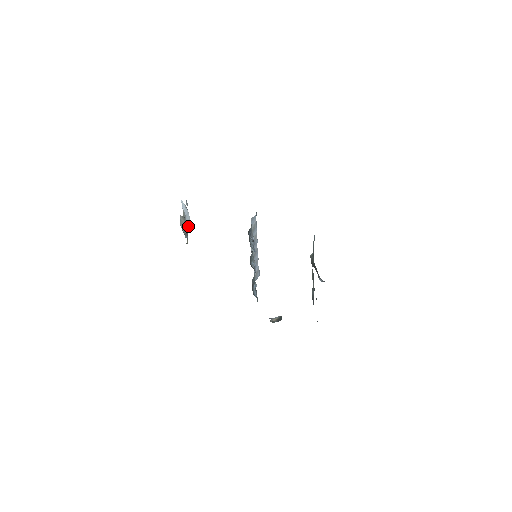
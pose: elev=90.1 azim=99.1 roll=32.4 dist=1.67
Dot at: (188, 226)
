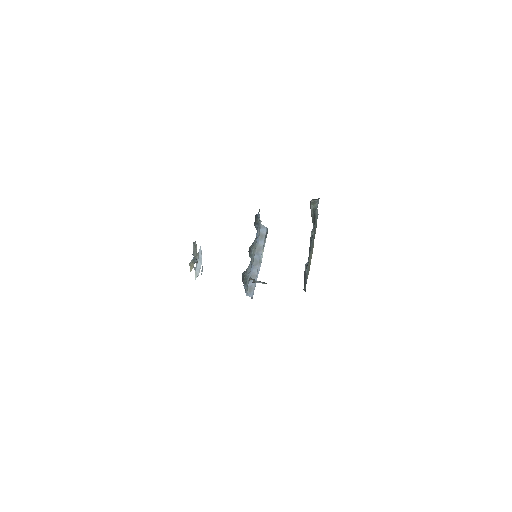
Dot at: (196, 272)
